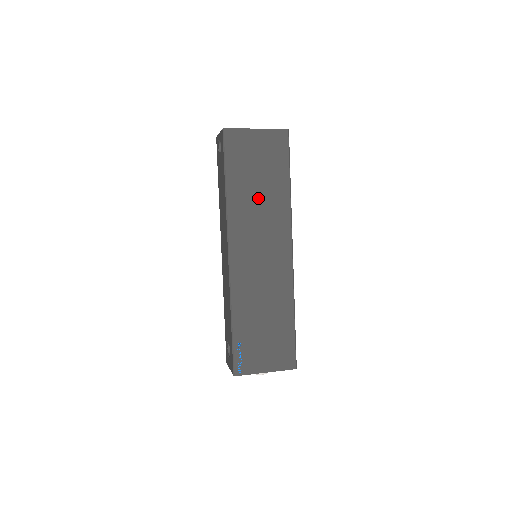
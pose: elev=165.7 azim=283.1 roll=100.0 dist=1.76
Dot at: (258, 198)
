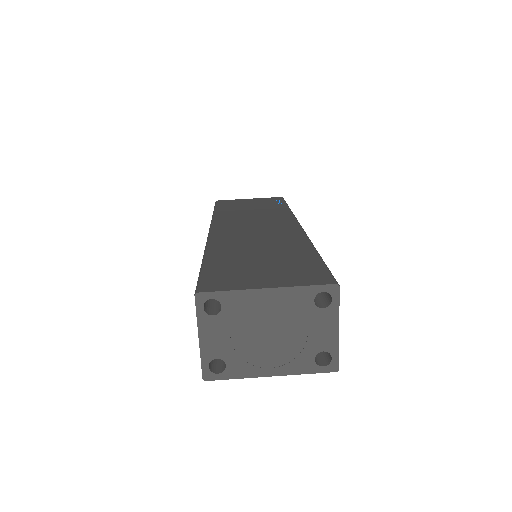
Dot at: occluded
